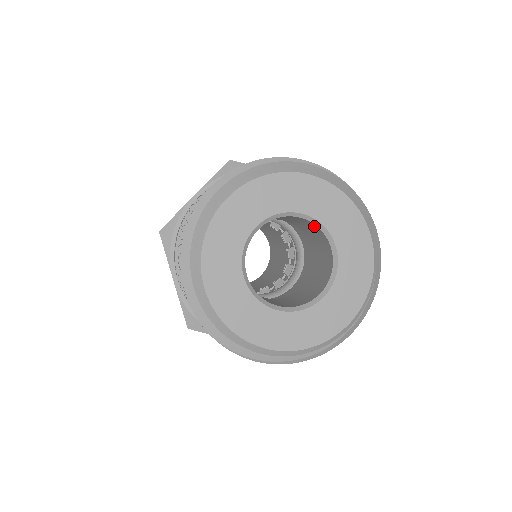
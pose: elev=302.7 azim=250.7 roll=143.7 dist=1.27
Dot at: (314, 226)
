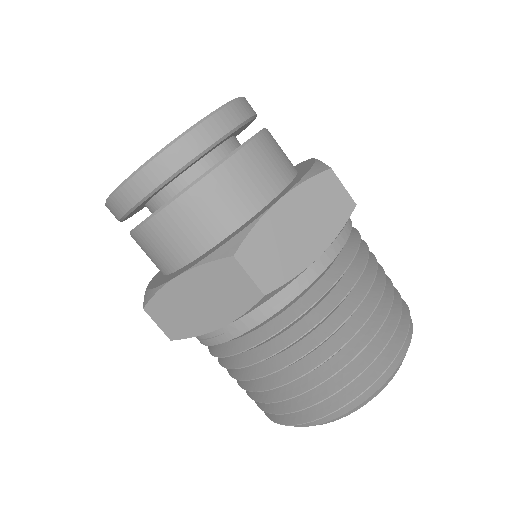
Dot at: occluded
